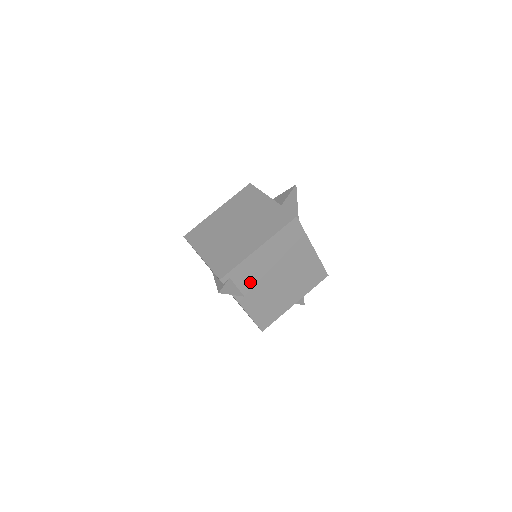
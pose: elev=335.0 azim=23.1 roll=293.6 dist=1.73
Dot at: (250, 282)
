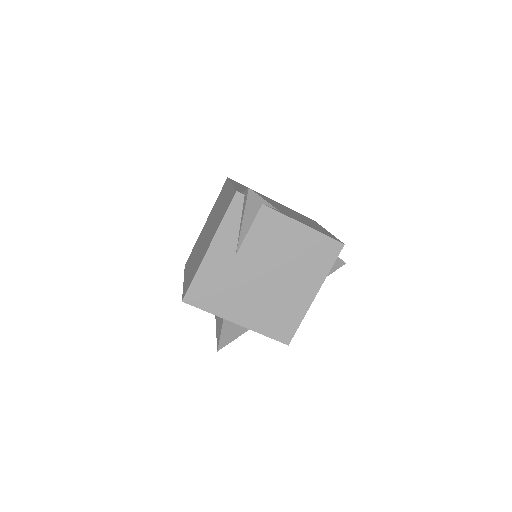
Dot at: occluded
